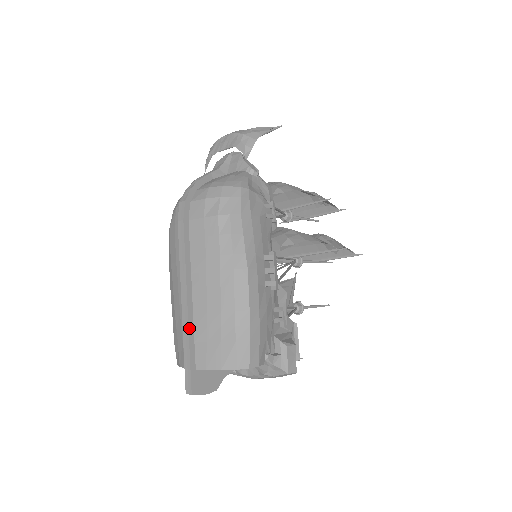
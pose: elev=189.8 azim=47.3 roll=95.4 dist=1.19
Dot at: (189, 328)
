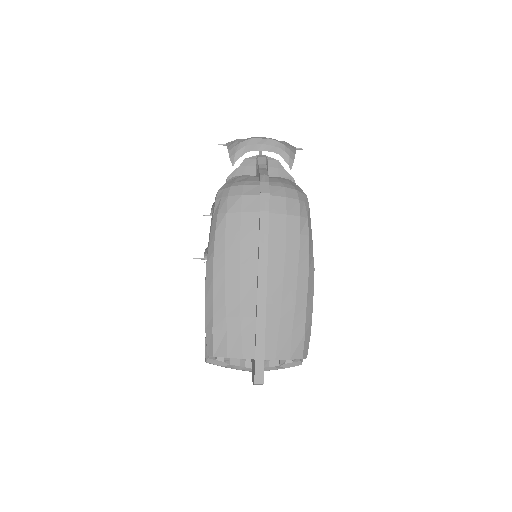
Dot at: (265, 318)
